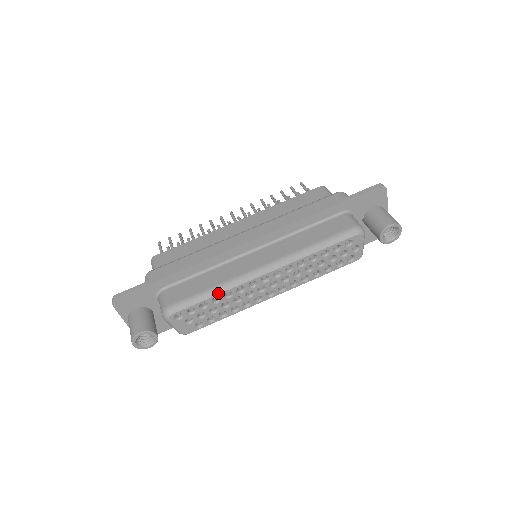
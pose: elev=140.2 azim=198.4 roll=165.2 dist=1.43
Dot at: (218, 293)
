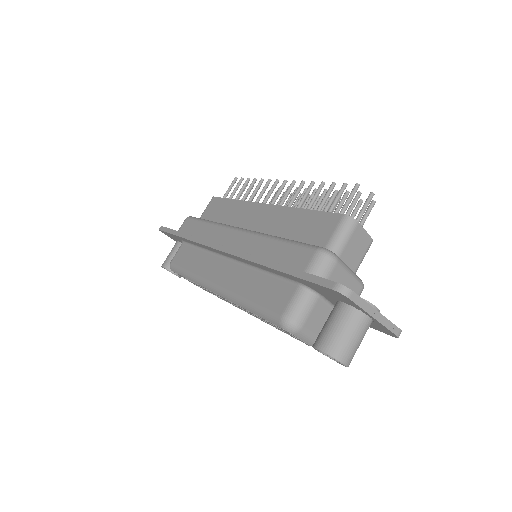
Dot at: (190, 279)
